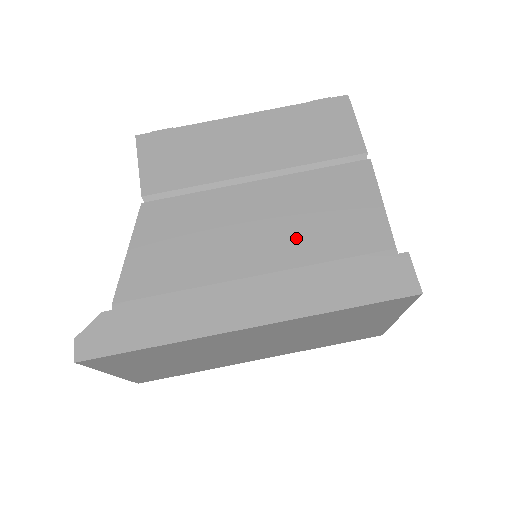
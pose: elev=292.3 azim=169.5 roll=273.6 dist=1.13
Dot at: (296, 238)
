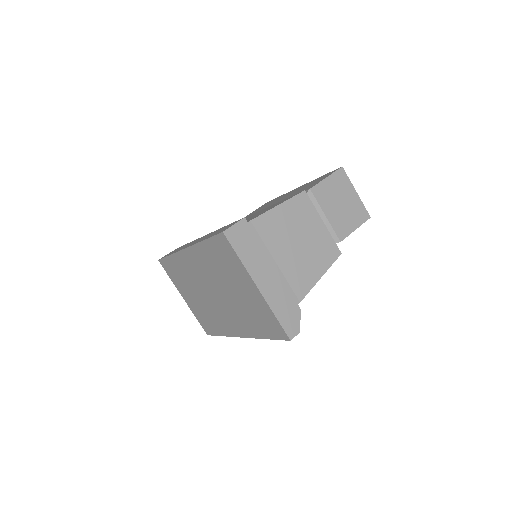
Dot at: occluded
